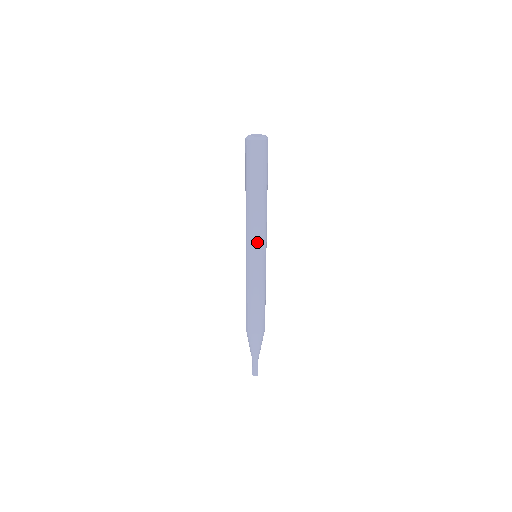
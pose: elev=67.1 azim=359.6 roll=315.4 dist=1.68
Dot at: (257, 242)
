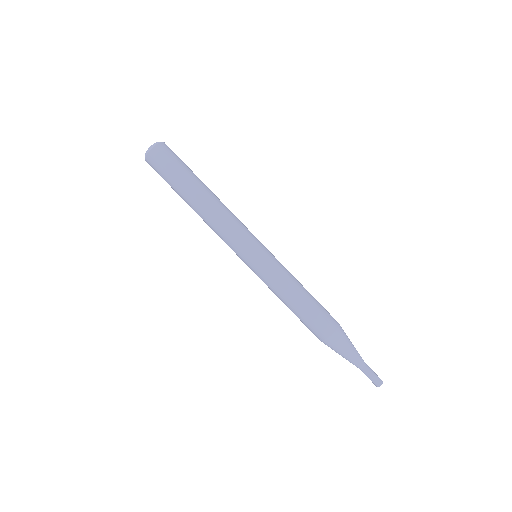
Dot at: (247, 231)
